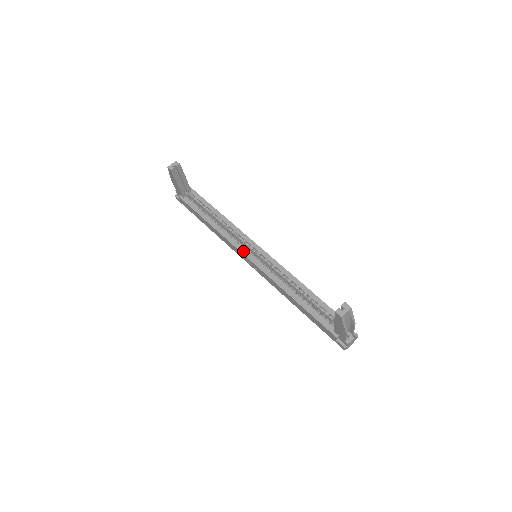
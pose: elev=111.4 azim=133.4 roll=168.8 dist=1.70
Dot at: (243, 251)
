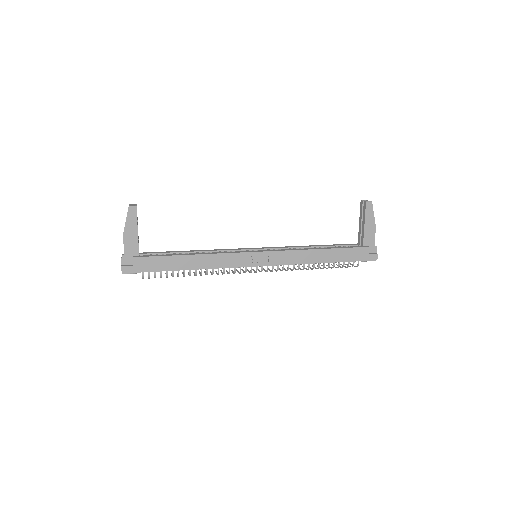
Dot at: (247, 251)
